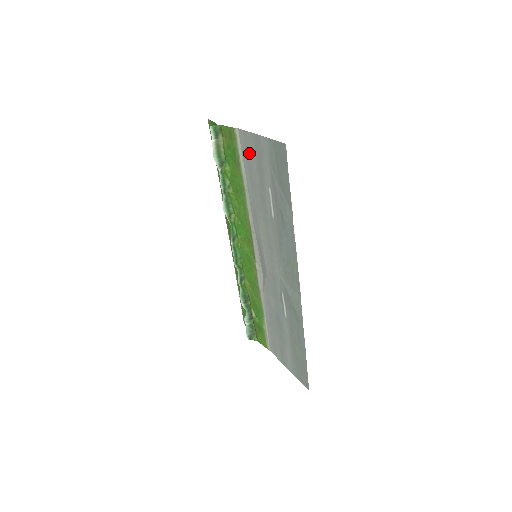
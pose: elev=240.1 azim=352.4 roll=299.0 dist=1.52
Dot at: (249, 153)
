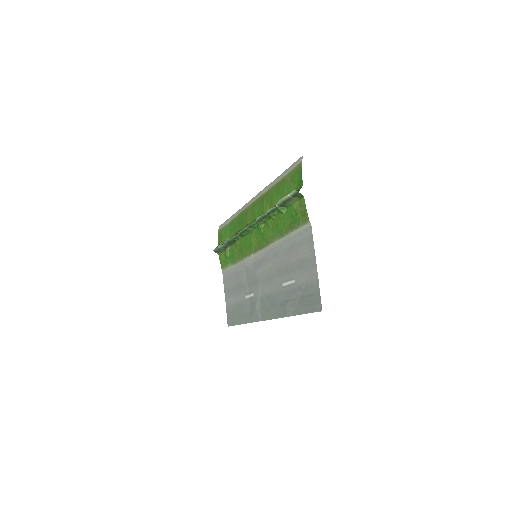
Dot at: (303, 246)
